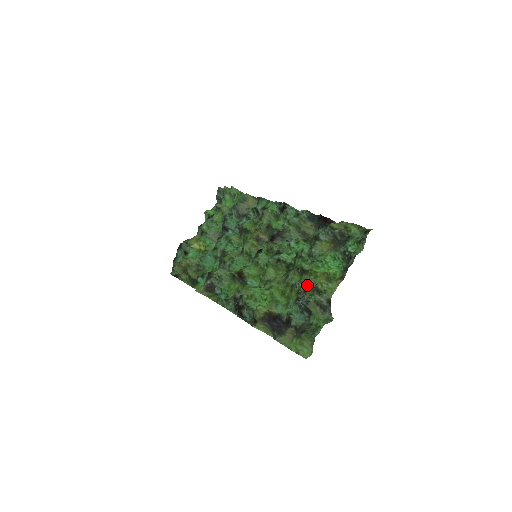
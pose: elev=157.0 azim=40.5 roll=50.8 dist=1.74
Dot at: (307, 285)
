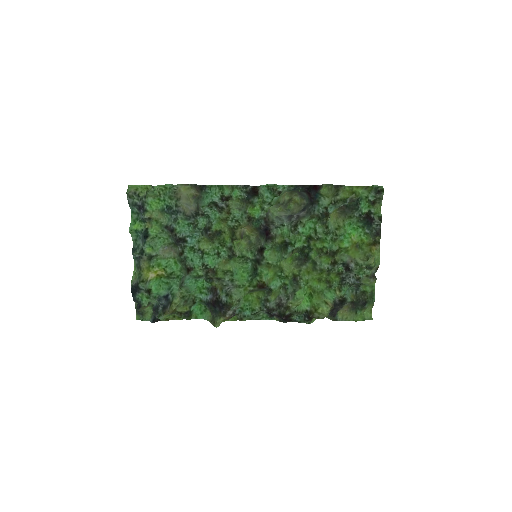
Dot at: (349, 265)
